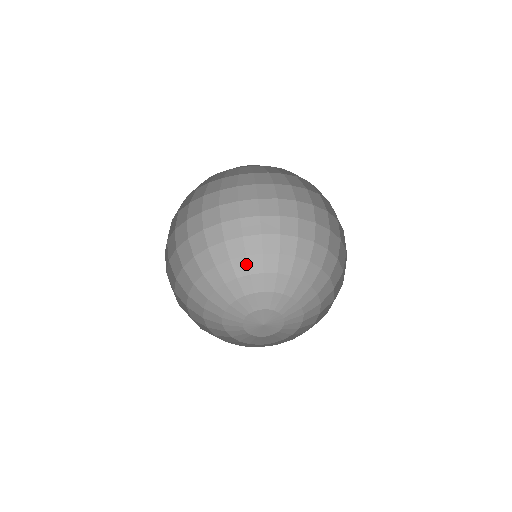
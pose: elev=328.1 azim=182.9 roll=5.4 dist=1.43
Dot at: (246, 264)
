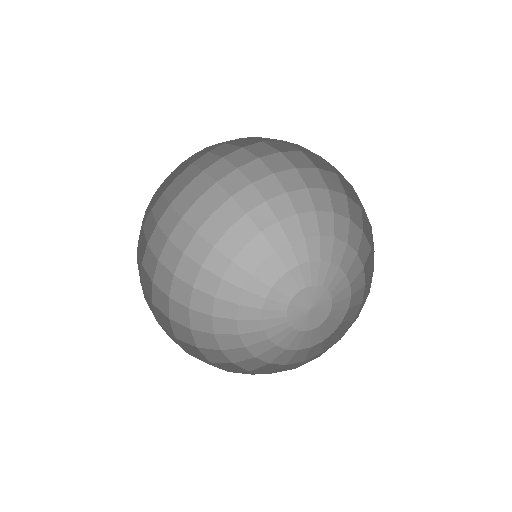
Dot at: (230, 285)
